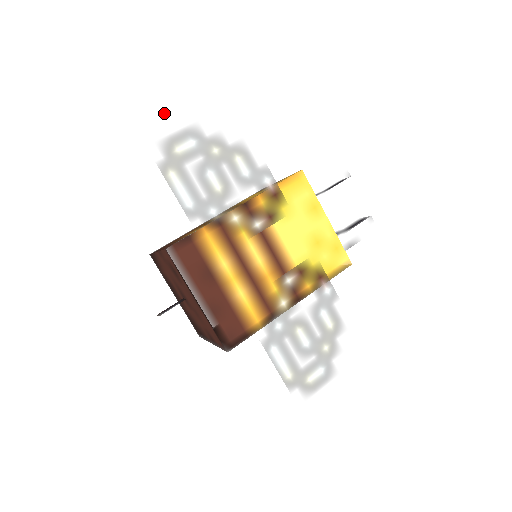
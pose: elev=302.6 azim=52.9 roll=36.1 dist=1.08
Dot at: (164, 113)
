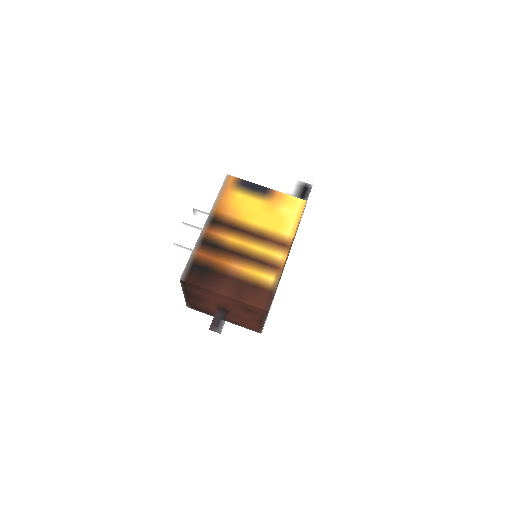
Dot at: (297, 225)
